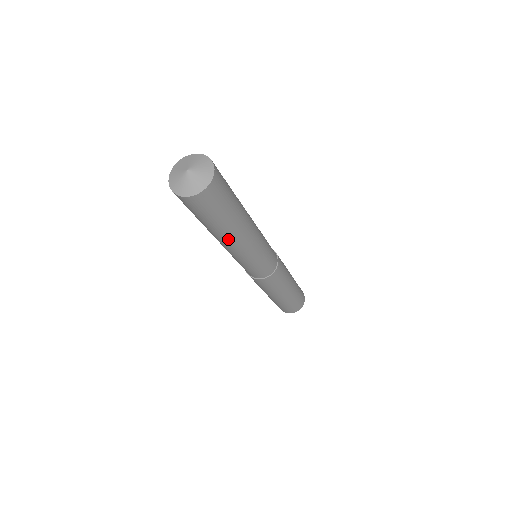
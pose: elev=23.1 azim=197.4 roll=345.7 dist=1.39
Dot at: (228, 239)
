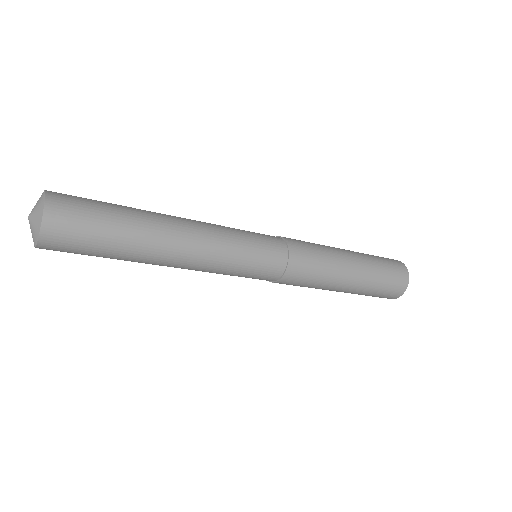
Dot at: (163, 247)
